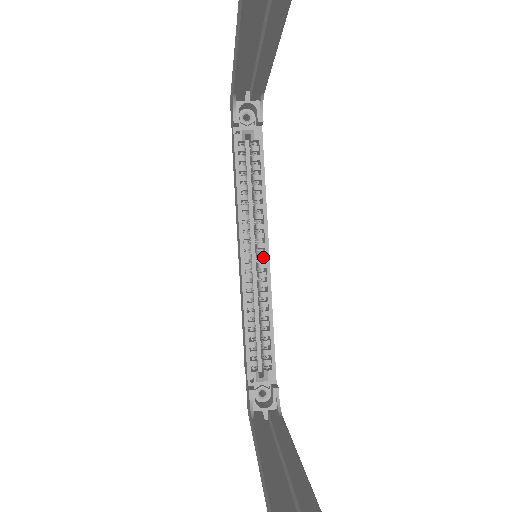
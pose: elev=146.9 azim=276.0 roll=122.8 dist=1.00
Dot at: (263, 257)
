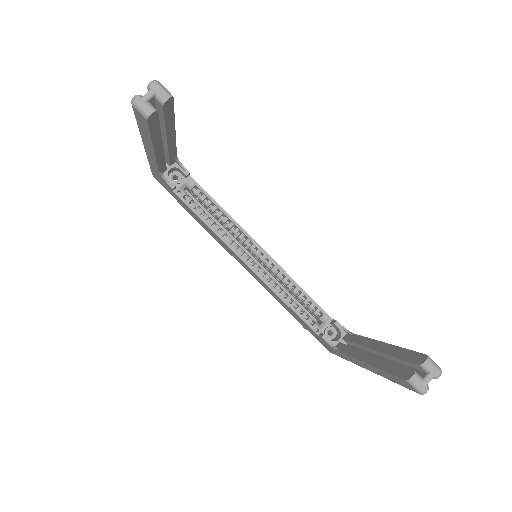
Dot at: occluded
